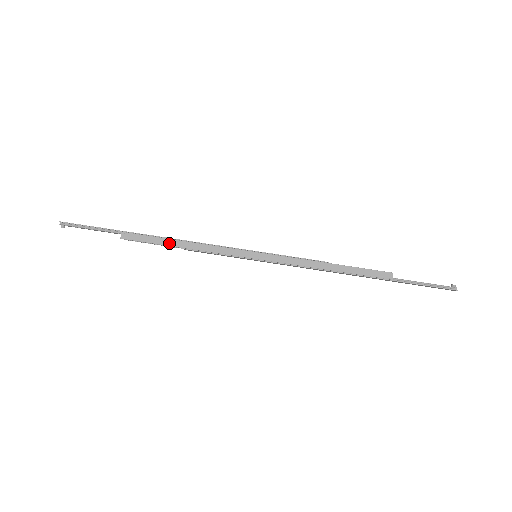
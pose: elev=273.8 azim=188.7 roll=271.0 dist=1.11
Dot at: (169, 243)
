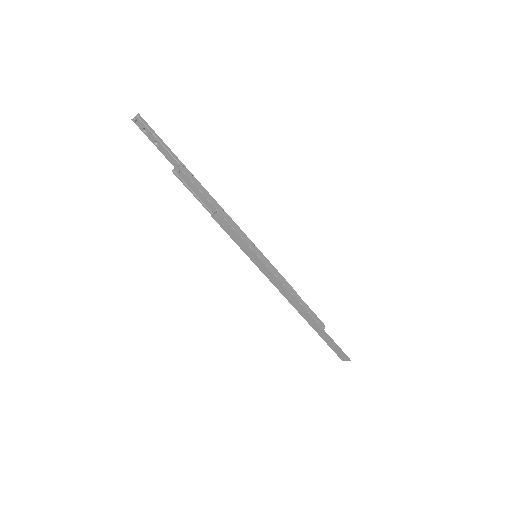
Dot at: (210, 200)
